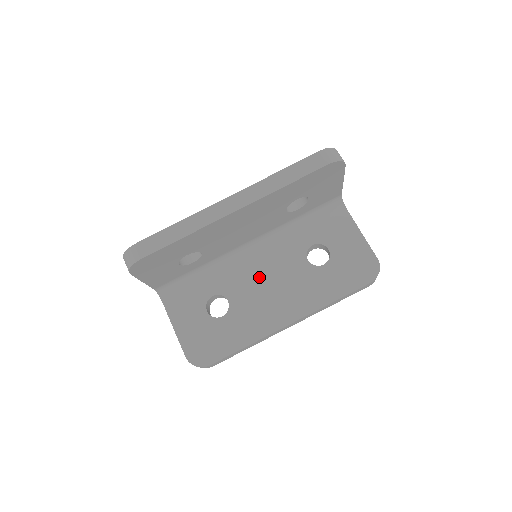
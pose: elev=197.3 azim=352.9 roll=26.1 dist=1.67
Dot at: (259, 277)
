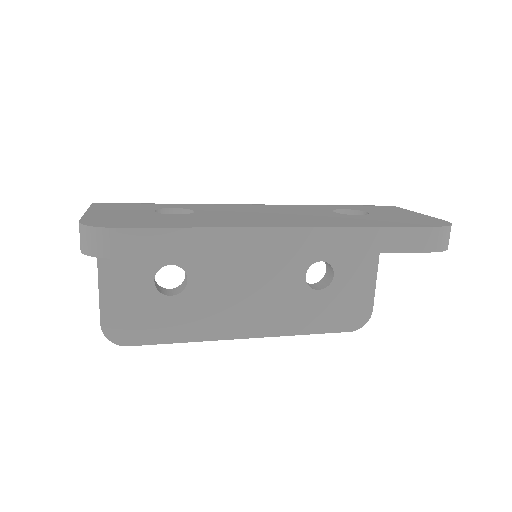
Dot at: (240, 269)
